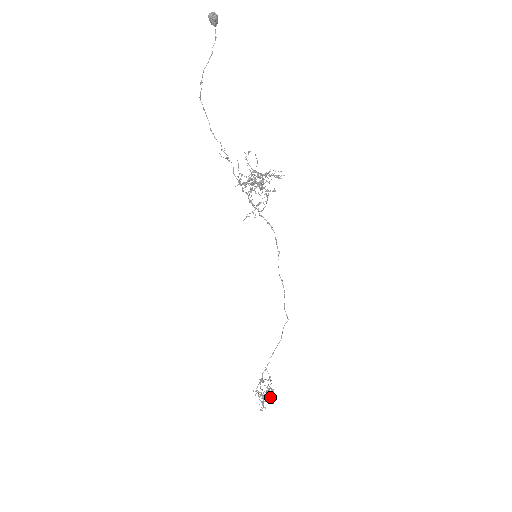
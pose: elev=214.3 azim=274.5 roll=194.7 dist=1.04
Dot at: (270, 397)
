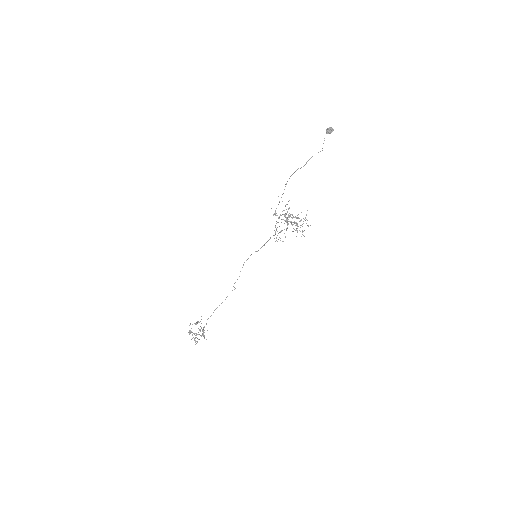
Dot at: occluded
